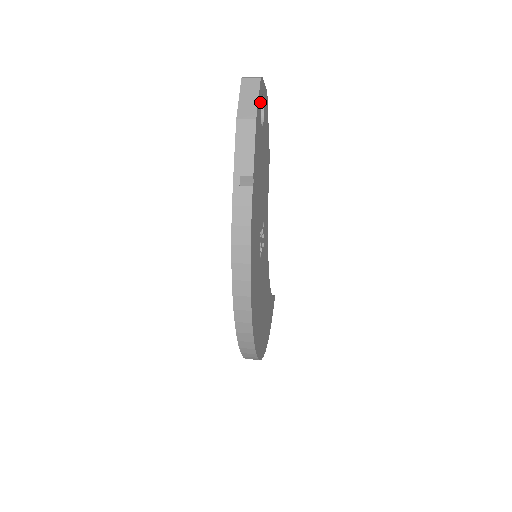
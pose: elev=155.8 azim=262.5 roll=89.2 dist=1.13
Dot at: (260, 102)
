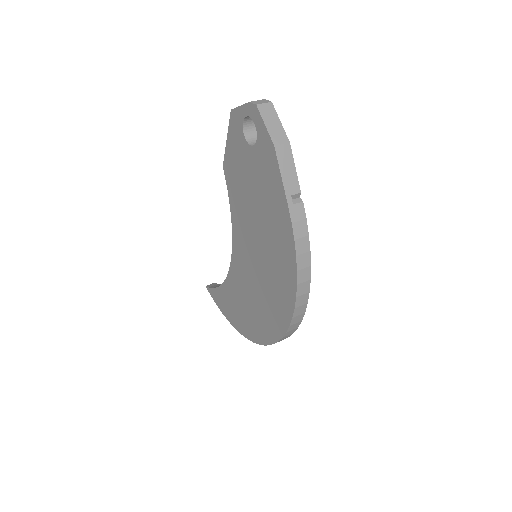
Dot at: occluded
